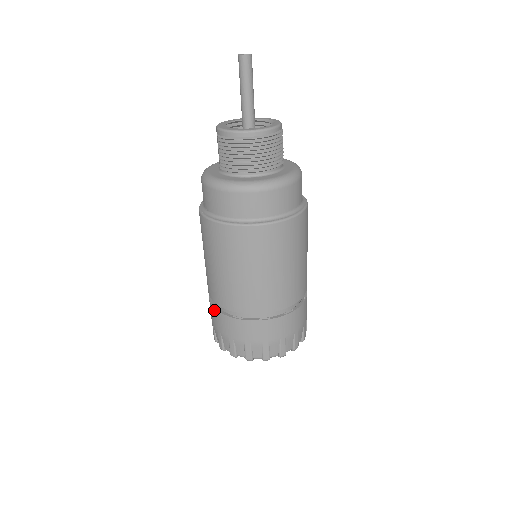
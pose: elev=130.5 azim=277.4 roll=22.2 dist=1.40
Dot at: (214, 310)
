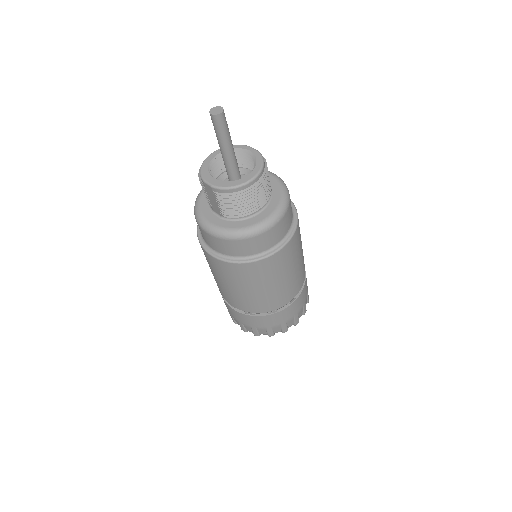
Dot at: (245, 316)
